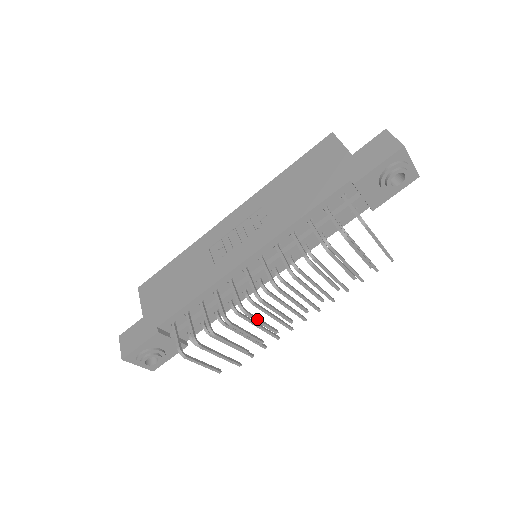
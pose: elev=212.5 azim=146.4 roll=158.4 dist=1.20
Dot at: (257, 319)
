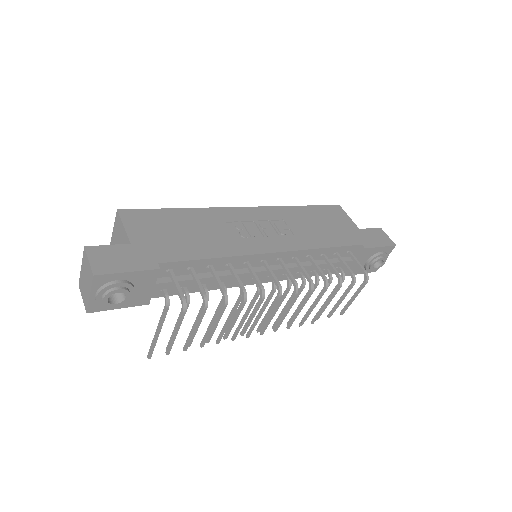
Dot at: (257, 310)
